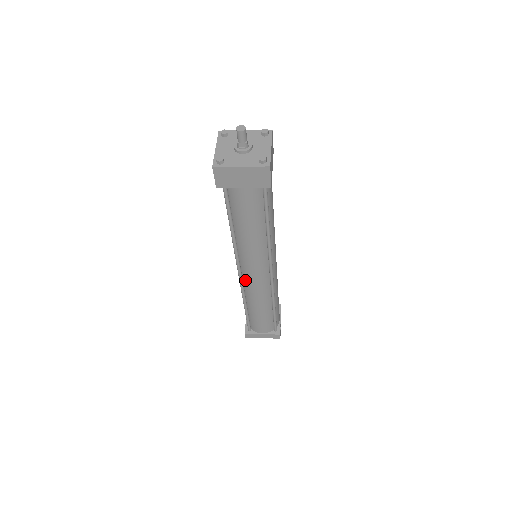
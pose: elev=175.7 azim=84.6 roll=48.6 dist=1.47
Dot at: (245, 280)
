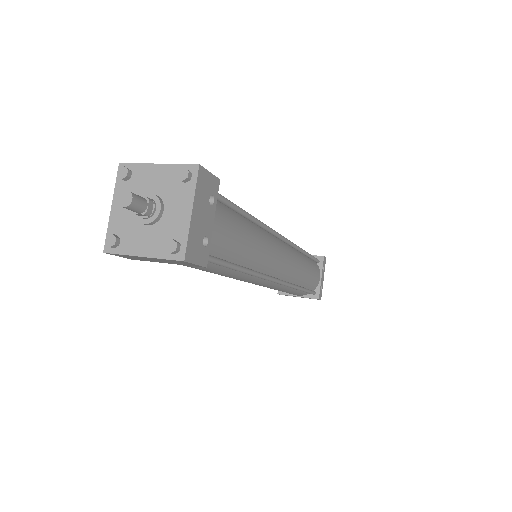
Dot at: occluded
